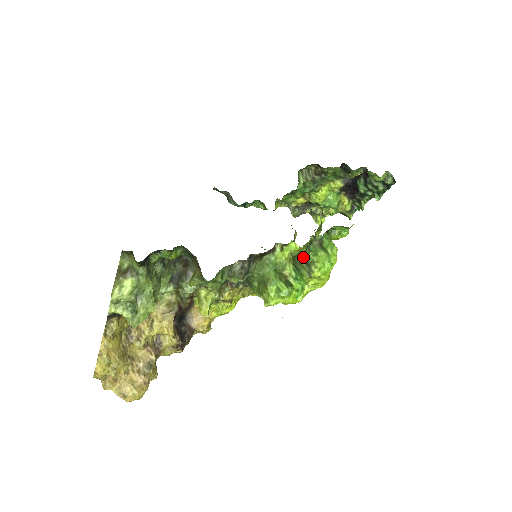
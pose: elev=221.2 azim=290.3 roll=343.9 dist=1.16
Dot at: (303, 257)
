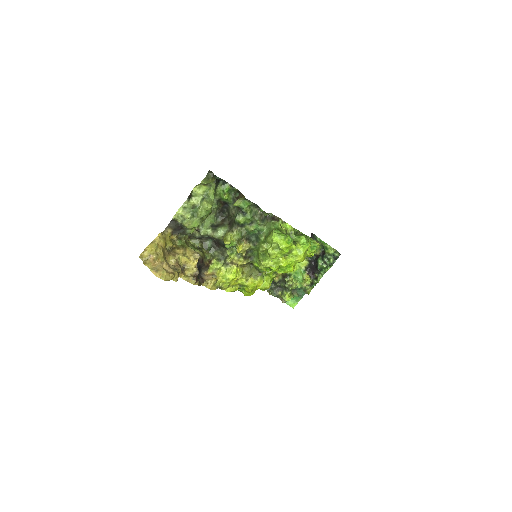
Dot at: occluded
